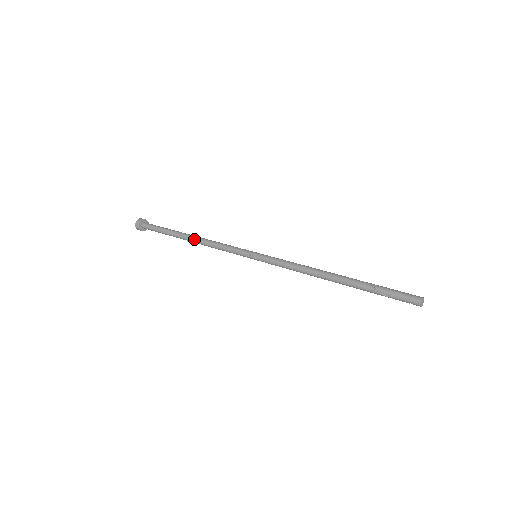
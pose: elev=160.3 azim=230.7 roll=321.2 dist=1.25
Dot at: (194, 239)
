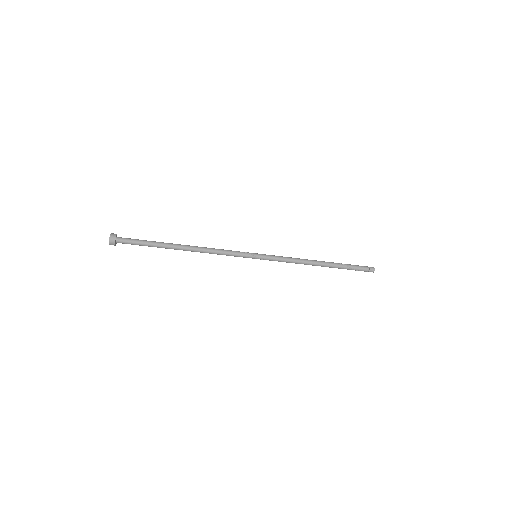
Dot at: (191, 248)
